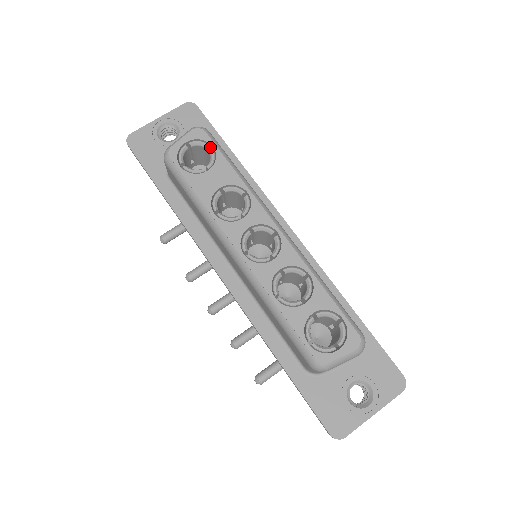
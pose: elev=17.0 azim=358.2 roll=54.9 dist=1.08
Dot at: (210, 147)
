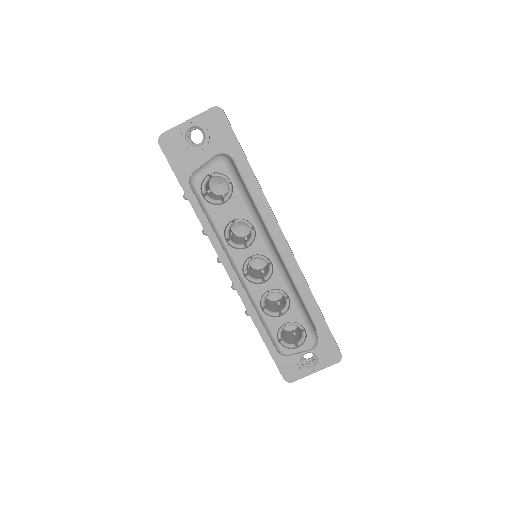
Dot at: (229, 180)
